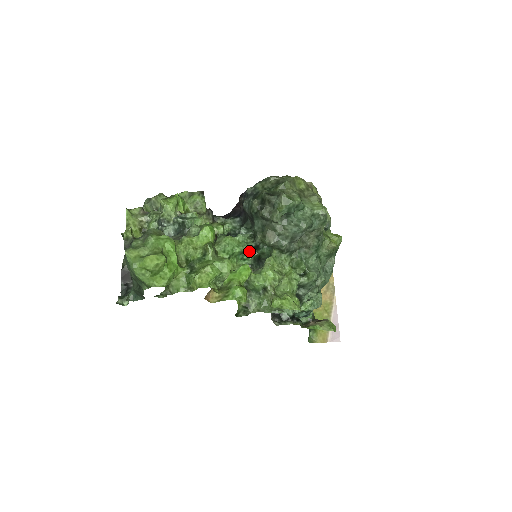
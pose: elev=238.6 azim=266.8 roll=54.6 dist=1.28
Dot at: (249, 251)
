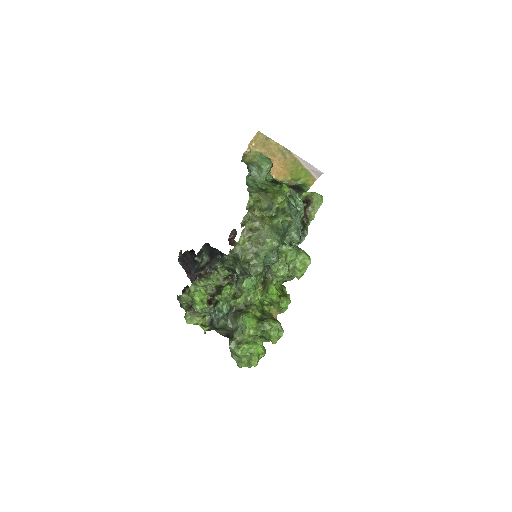
Dot at: occluded
